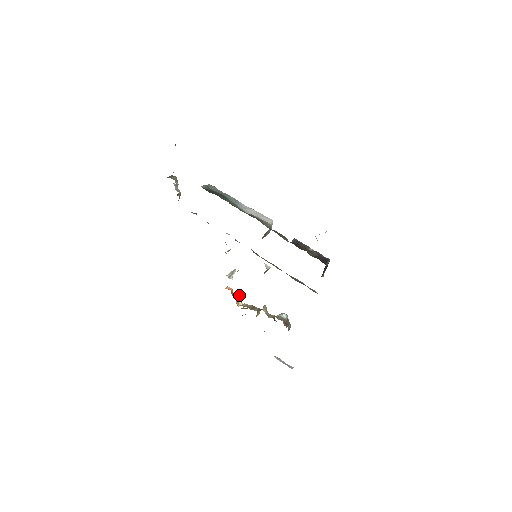
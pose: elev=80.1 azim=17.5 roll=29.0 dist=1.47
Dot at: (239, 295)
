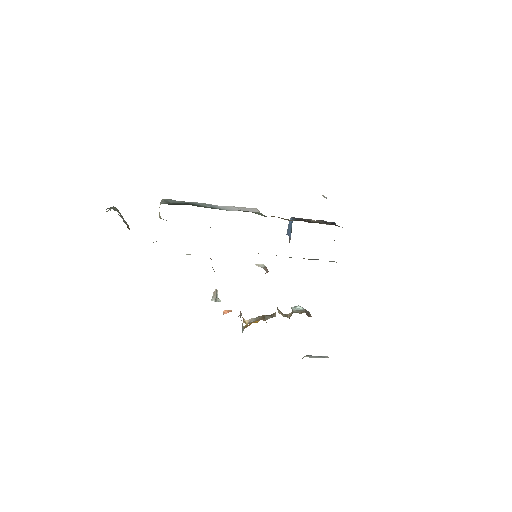
Dot at: (241, 313)
